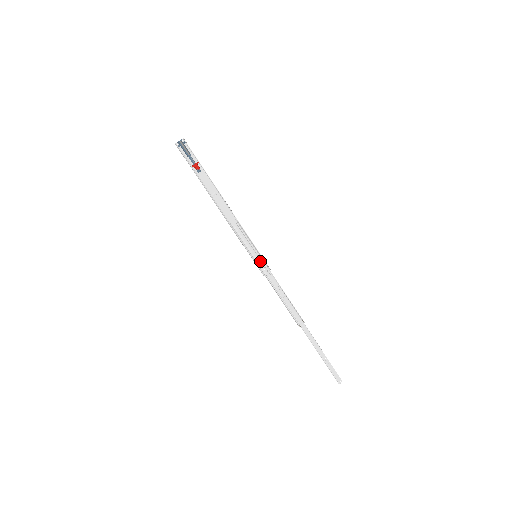
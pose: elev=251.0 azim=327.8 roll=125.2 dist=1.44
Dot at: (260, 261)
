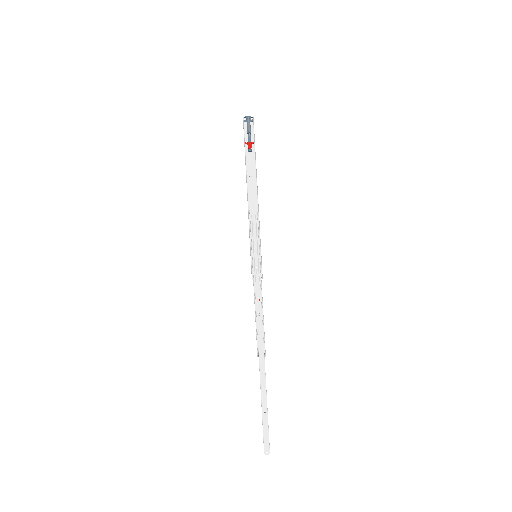
Dot at: (257, 263)
